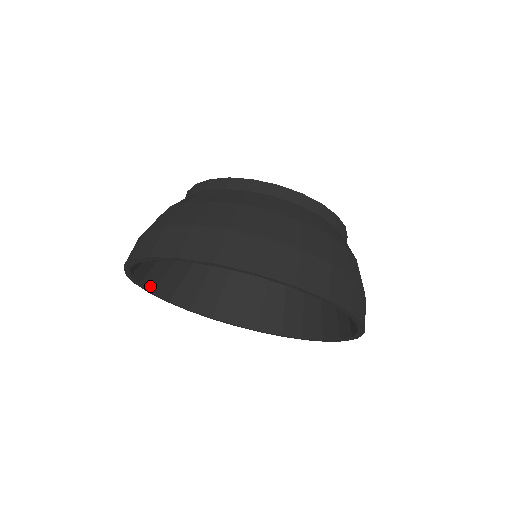
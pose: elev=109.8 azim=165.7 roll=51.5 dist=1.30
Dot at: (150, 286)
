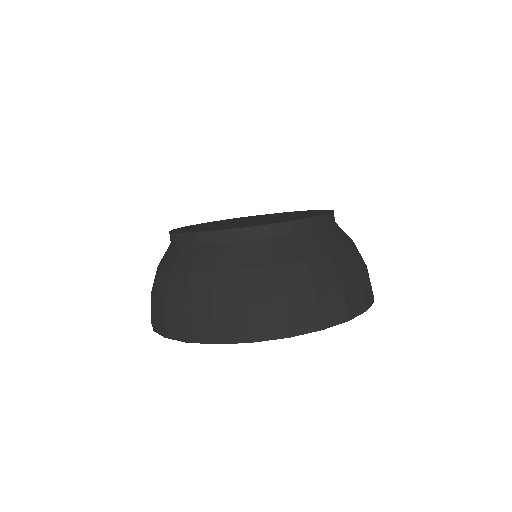
Dot at: occluded
